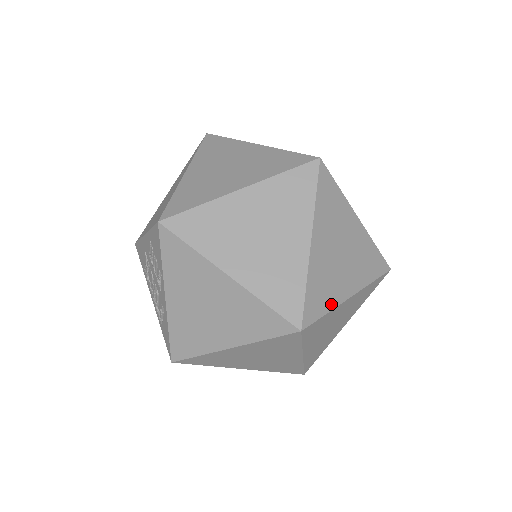
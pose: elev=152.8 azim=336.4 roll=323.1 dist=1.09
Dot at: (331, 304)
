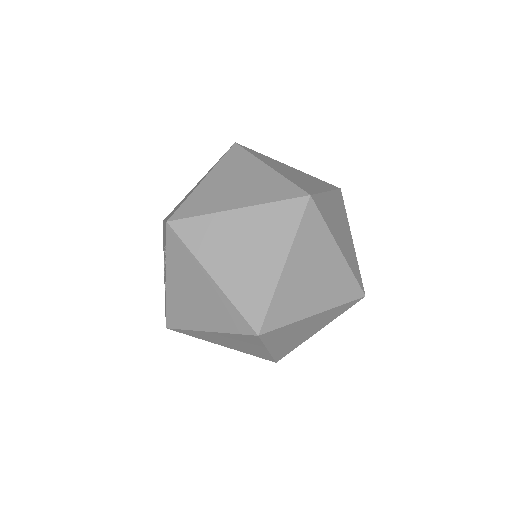
Dot at: (293, 318)
